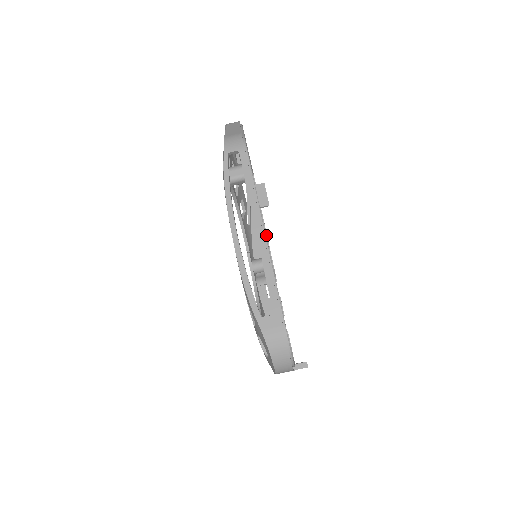
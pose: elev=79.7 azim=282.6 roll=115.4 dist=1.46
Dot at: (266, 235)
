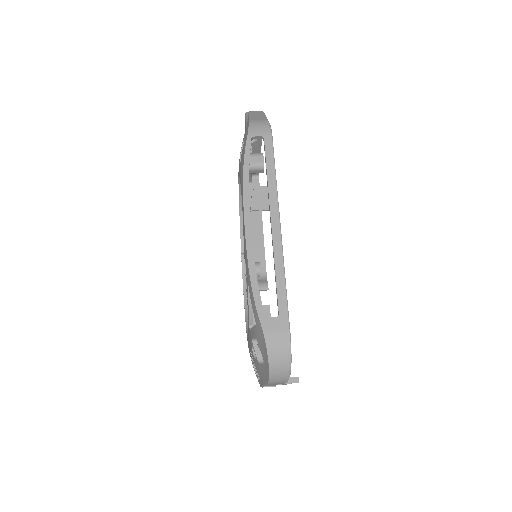
Dot at: (263, 239)
